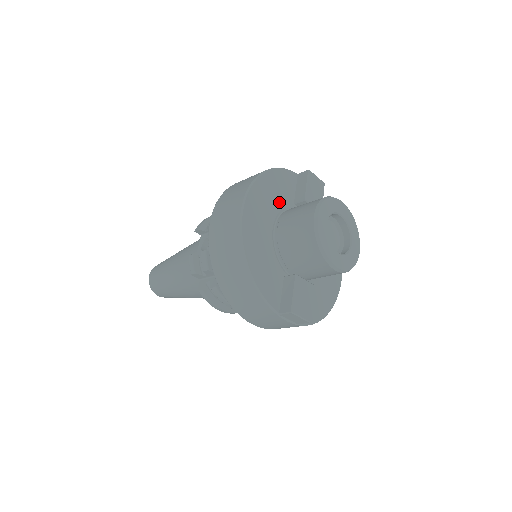
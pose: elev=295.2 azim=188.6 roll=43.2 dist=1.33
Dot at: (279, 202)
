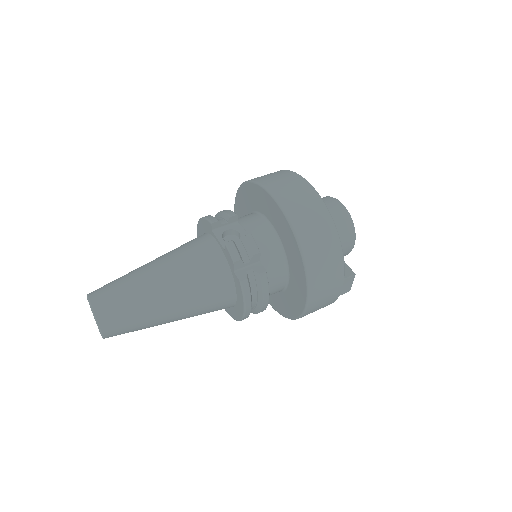
Dot at: occluded
